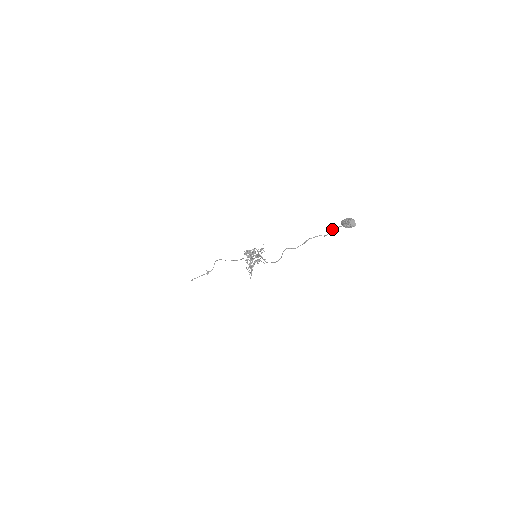
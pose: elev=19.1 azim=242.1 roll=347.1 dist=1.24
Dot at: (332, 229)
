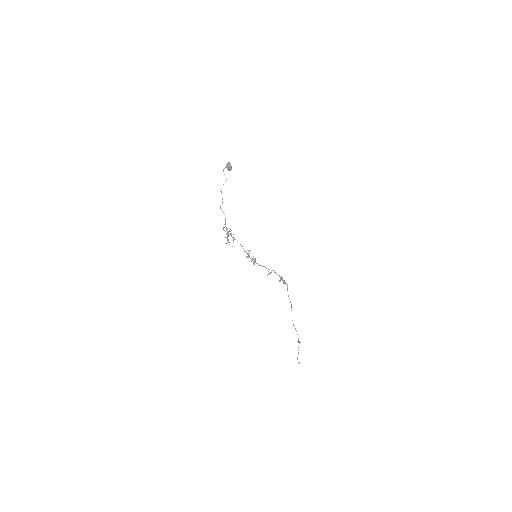
Dot at: (224, 174)
